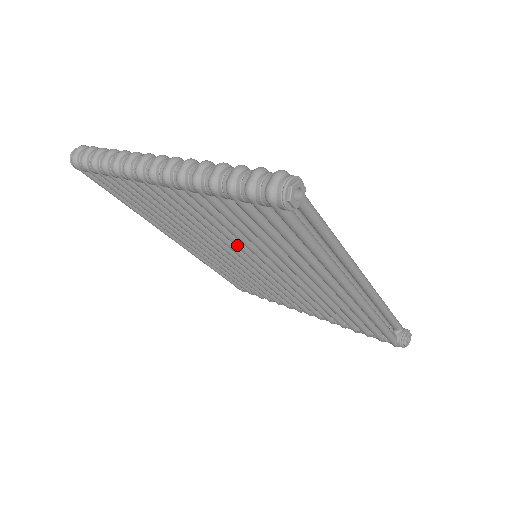
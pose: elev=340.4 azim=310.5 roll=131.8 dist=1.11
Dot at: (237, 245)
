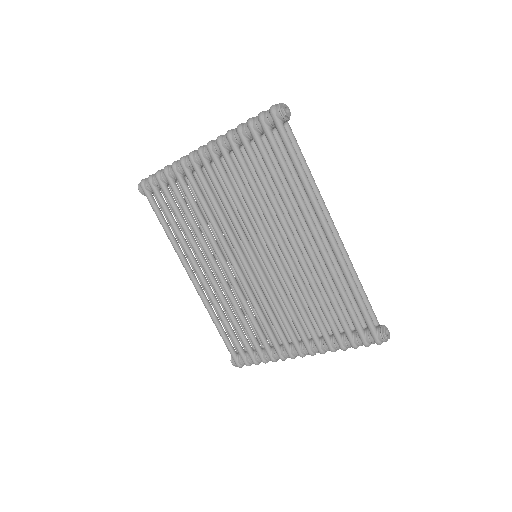
Dot at: (245, 219)
